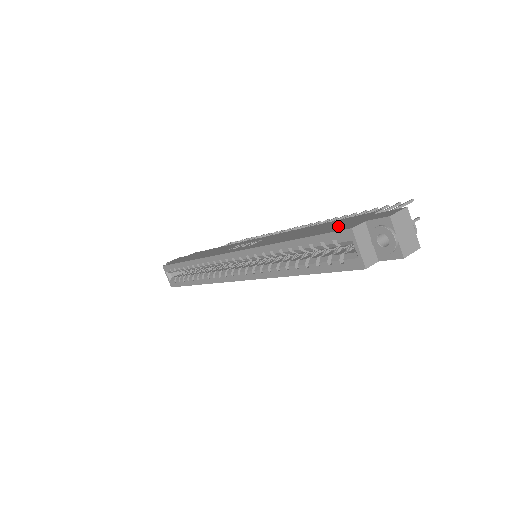
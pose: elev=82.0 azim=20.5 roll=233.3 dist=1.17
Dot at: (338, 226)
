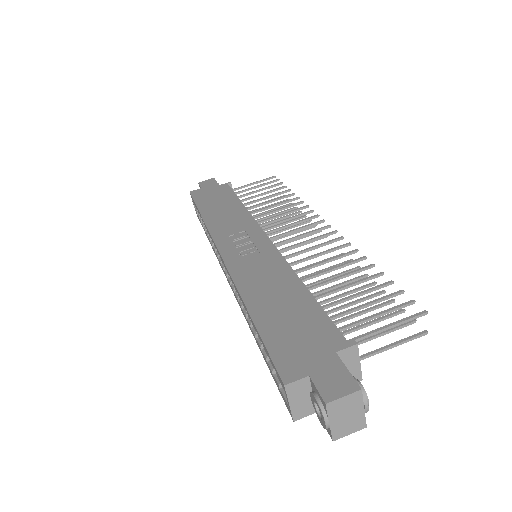
Dot at: (293, 344)
